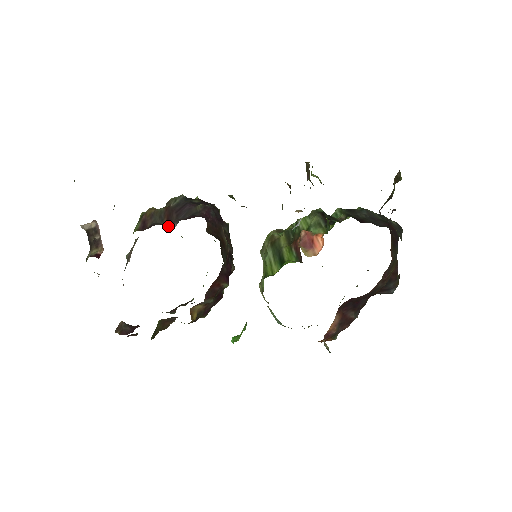
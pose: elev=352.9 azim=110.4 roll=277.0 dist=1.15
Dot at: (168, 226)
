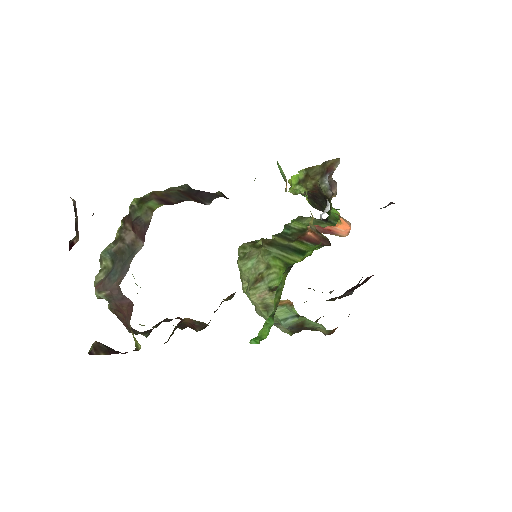
Dot at: (202, 203)
